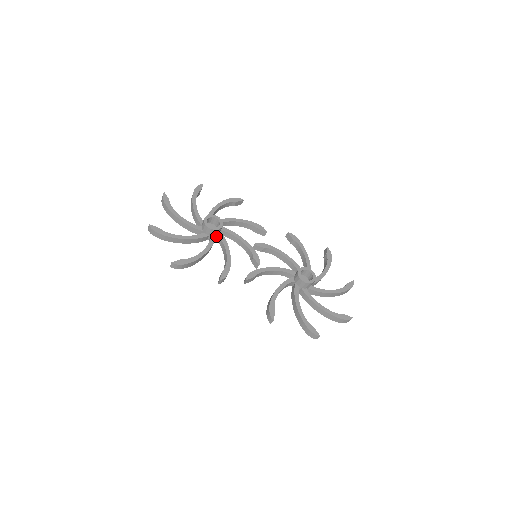
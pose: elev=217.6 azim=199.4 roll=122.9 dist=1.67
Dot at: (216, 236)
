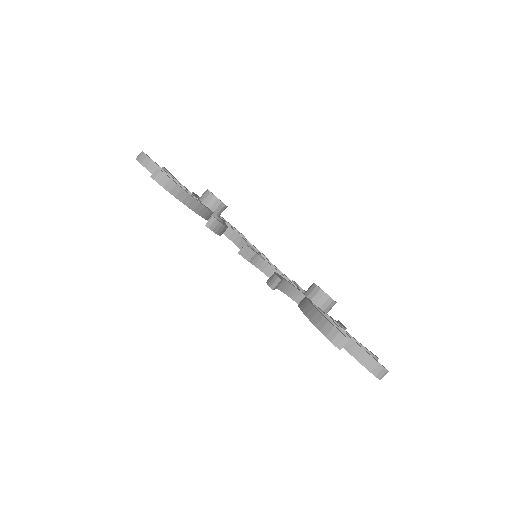
Dot at: occluded
